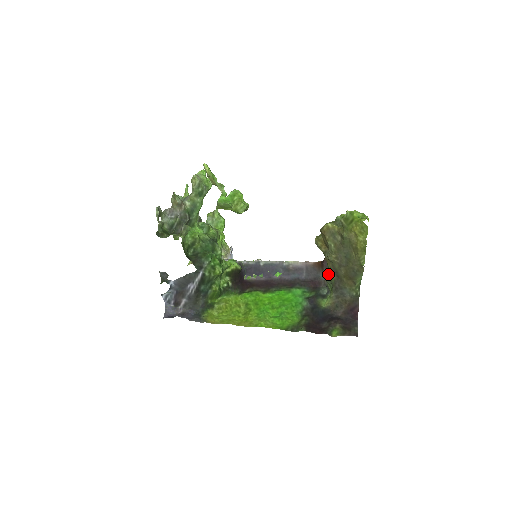
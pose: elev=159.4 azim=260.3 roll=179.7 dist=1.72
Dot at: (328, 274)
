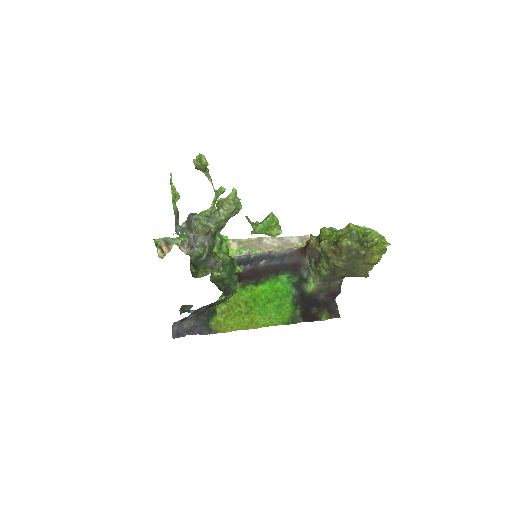
Dot at: (317, 265)
